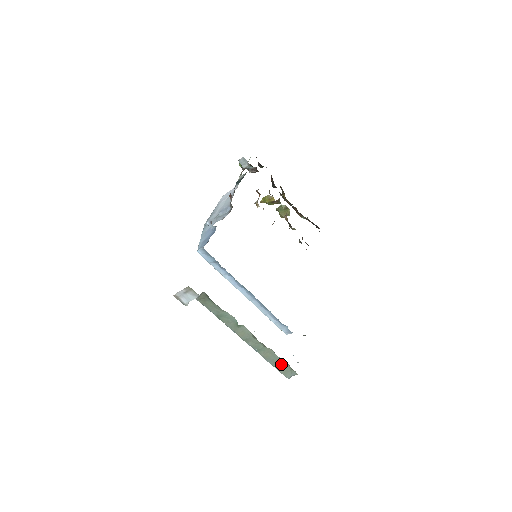
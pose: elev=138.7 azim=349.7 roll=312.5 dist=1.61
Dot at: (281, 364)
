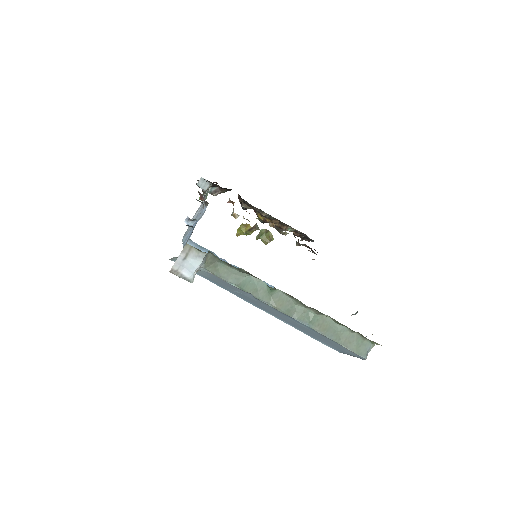
Dot at: (347, 336)
